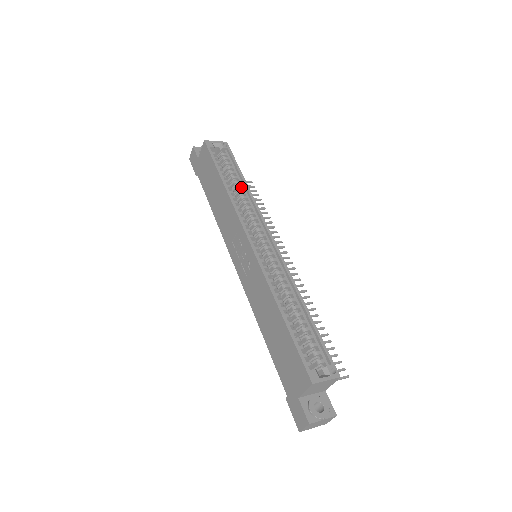
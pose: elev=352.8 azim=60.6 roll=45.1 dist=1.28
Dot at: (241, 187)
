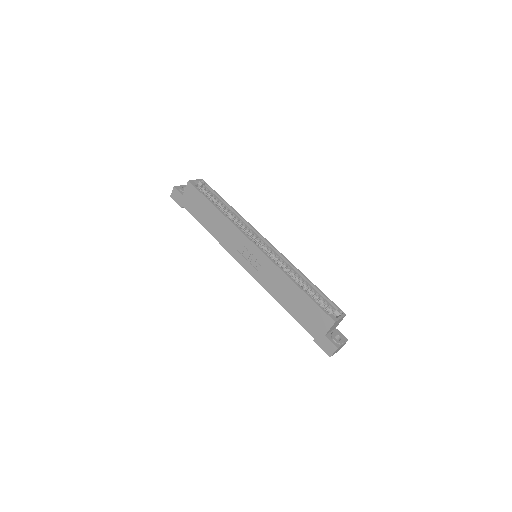
Dot at: (229, 210)
